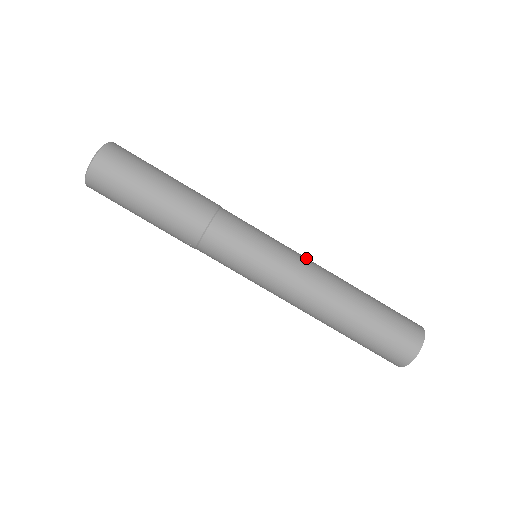
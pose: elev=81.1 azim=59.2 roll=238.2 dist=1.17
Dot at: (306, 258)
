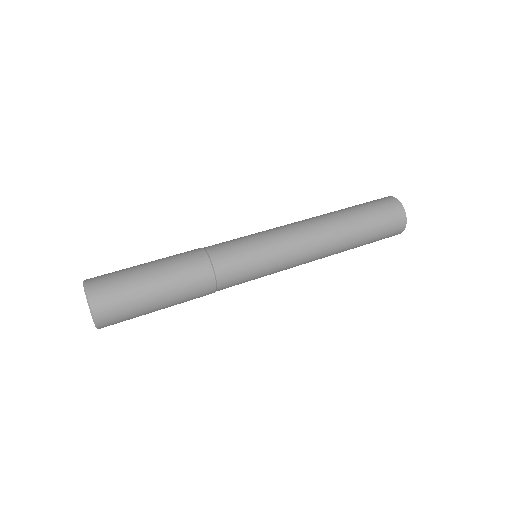
Dot at: occluded
